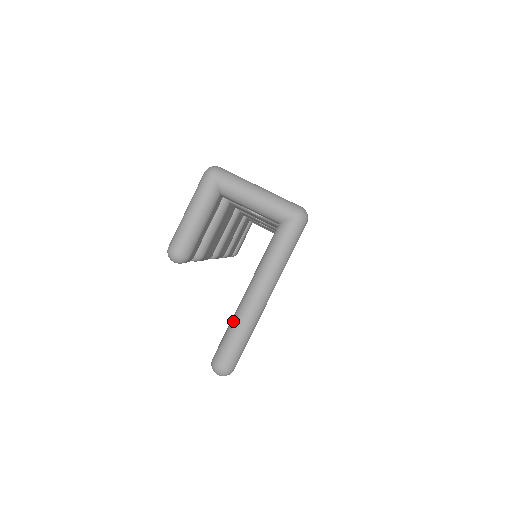
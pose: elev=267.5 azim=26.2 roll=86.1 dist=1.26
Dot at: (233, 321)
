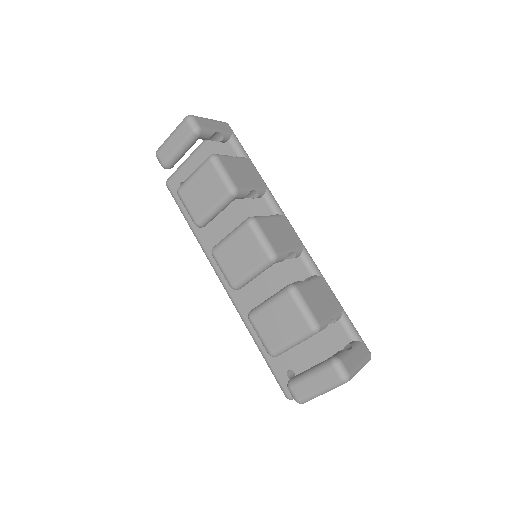
Dot at: occluded
